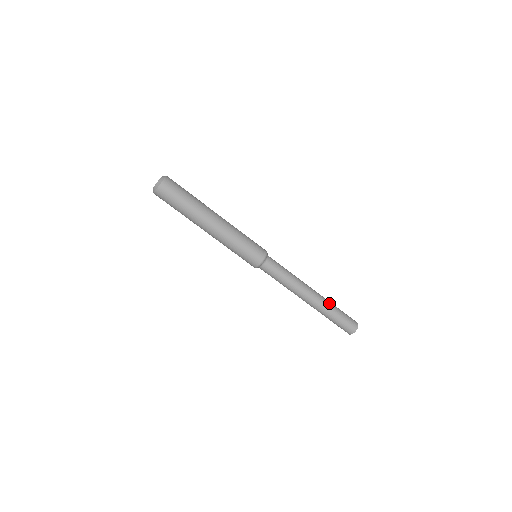
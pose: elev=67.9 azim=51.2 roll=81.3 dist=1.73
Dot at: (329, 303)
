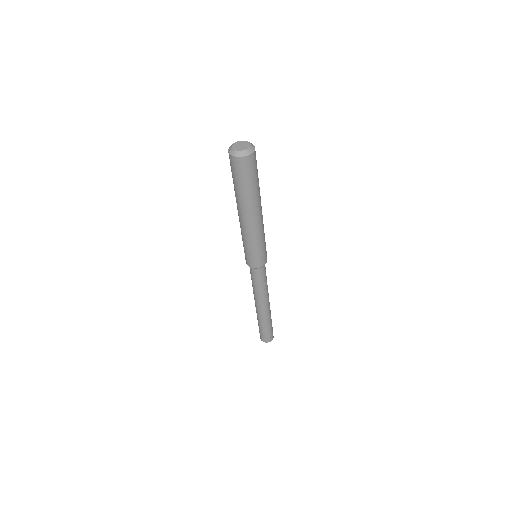
Dot at: occluded
